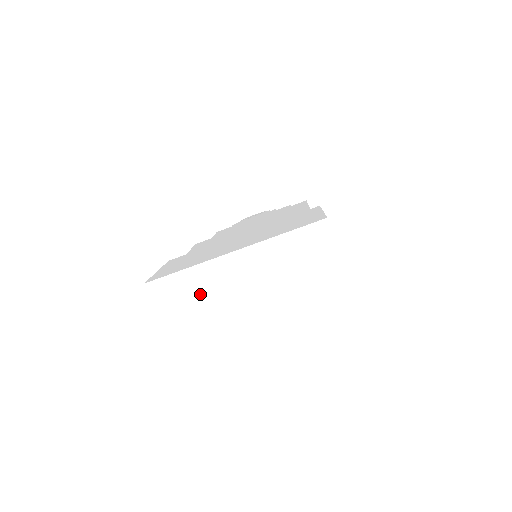
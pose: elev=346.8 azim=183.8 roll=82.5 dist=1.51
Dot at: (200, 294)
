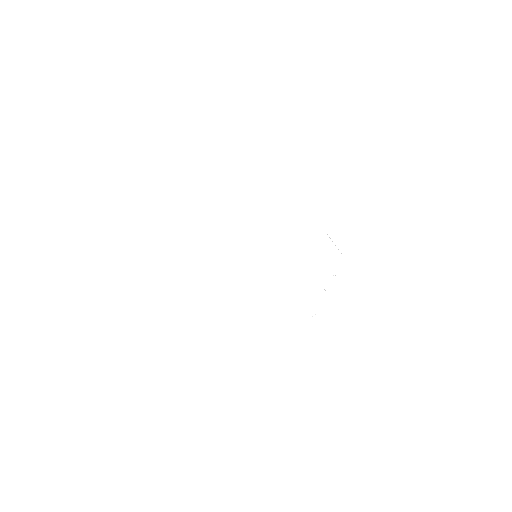
Dot at: (165, 241)
